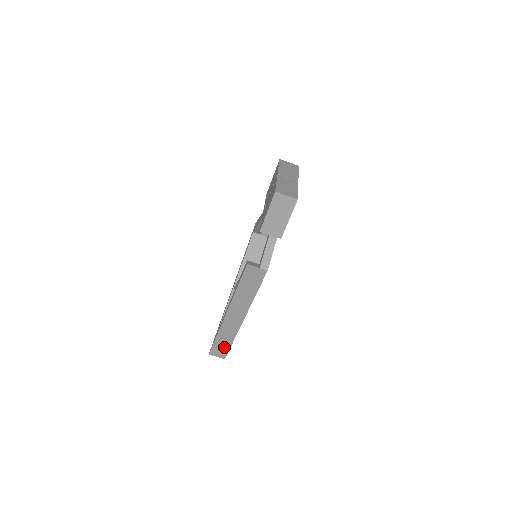
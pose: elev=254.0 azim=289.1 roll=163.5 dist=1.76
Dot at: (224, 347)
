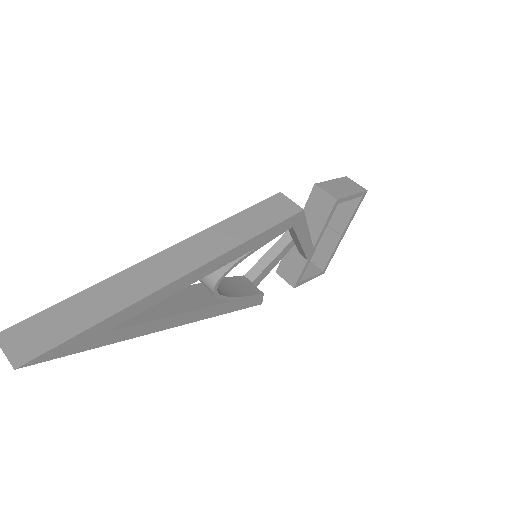
Dot at: (66, 326)
